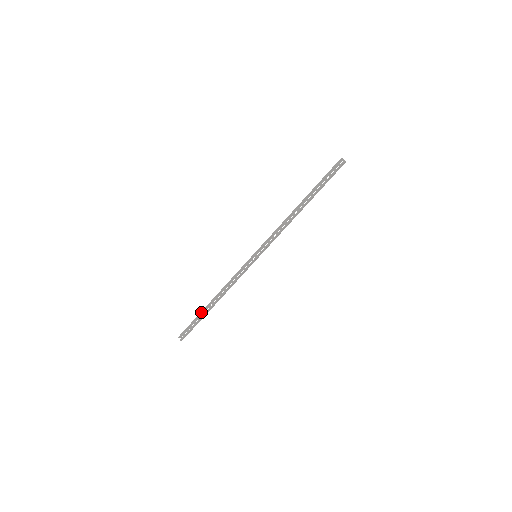
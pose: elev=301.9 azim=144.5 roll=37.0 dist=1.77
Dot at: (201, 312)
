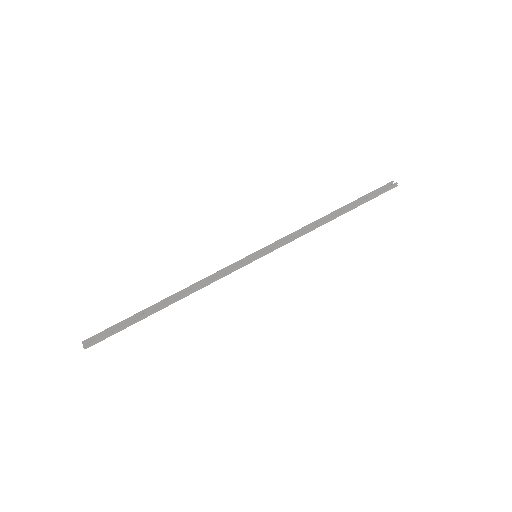
Dot at: (141, 311)
